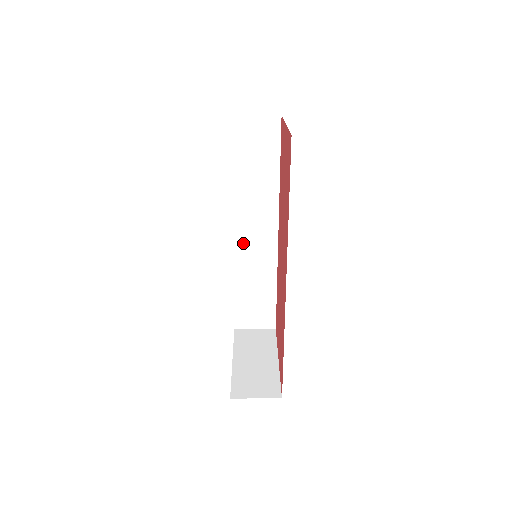
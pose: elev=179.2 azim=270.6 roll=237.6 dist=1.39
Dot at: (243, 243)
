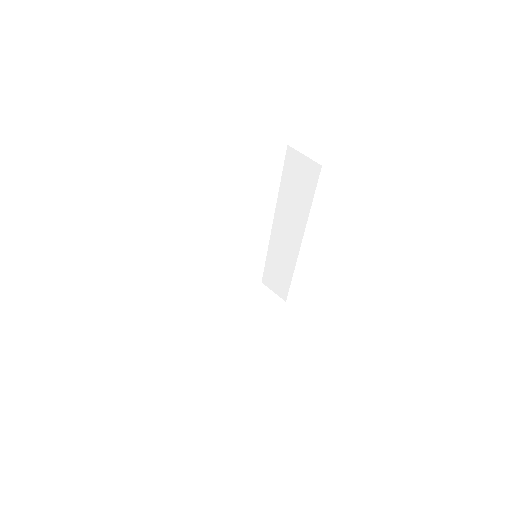
Dot at: (278, 235)
